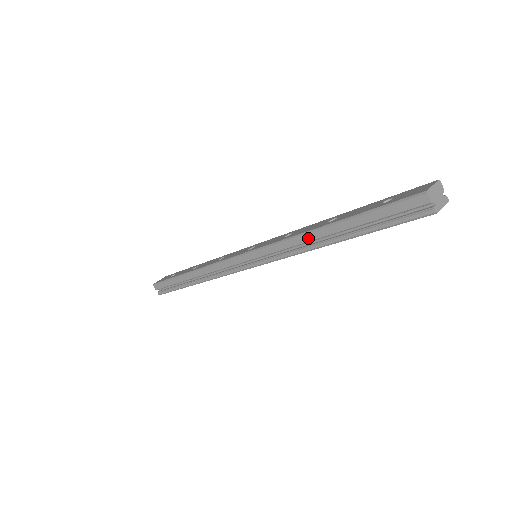
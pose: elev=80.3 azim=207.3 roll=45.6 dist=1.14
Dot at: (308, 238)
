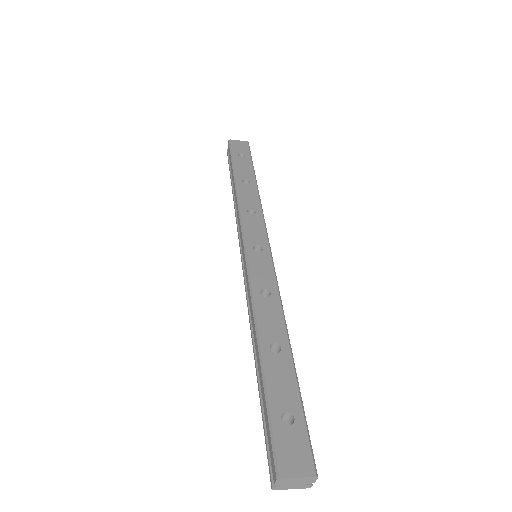
Dot at: (254, 328)
